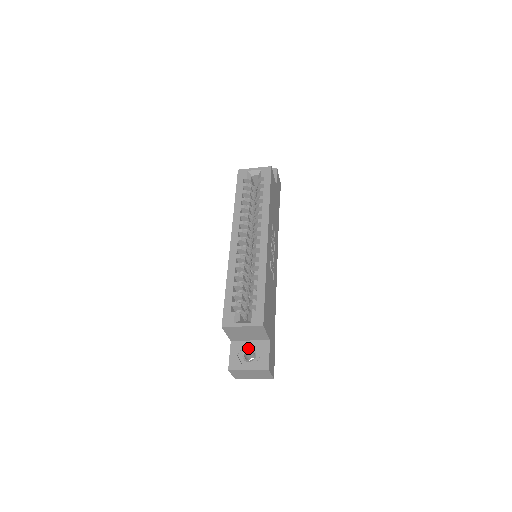
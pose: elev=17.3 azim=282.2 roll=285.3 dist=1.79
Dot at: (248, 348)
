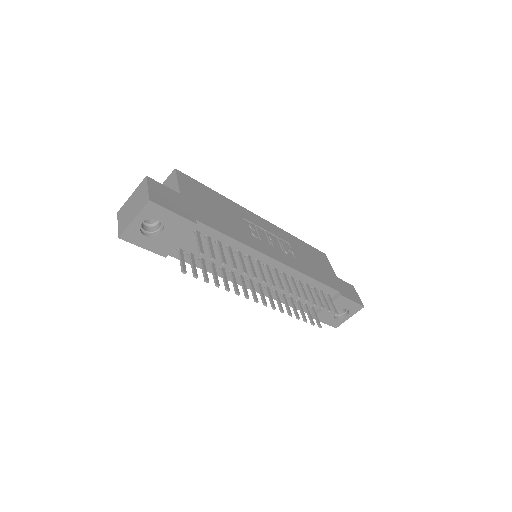
Dot at: occluded
